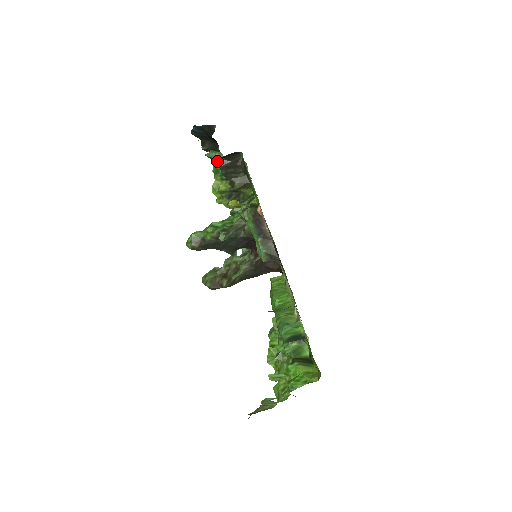
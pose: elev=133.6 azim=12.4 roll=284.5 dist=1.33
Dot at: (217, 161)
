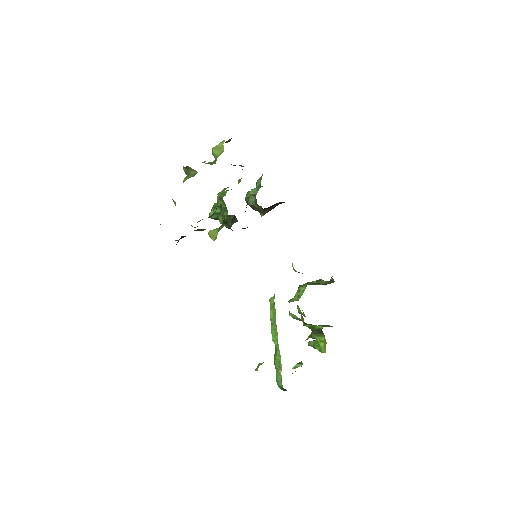
Dot at: occluded
